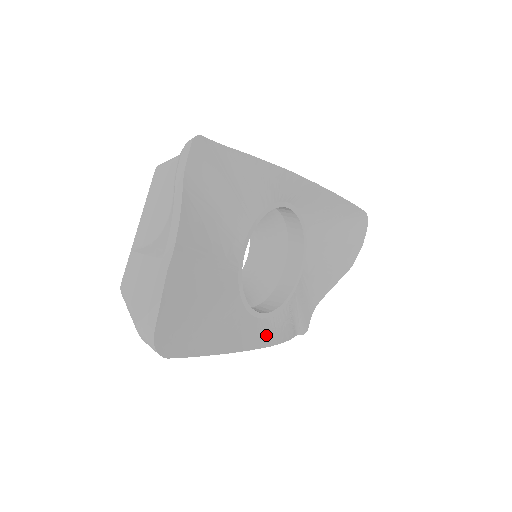
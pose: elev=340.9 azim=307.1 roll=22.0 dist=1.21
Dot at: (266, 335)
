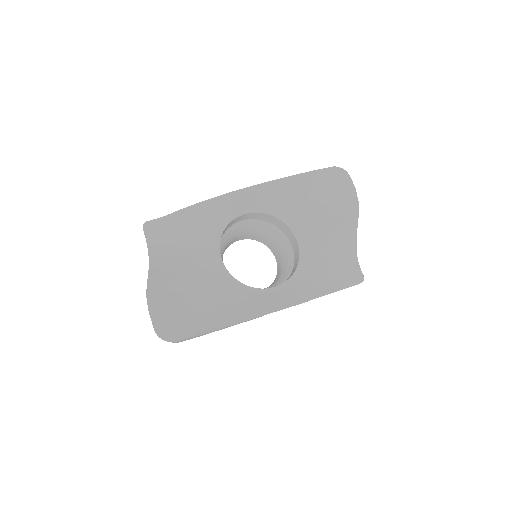
Dot at: (287, 299)
